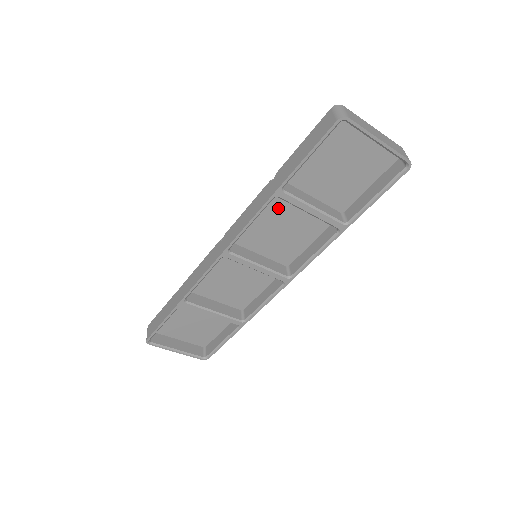
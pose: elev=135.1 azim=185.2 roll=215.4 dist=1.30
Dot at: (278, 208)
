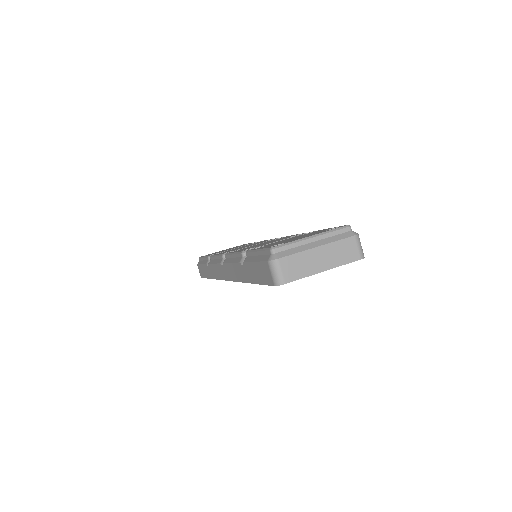
Dot at: occluded
